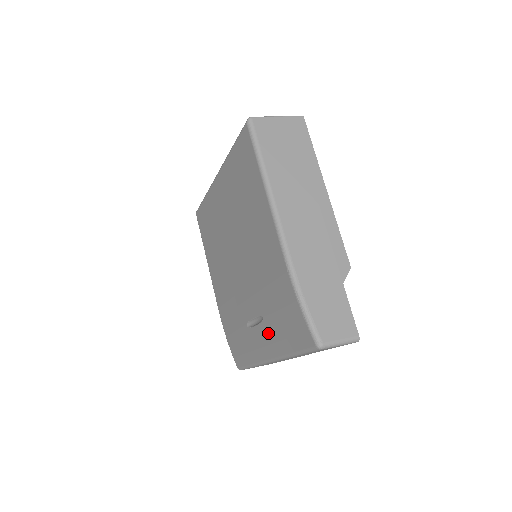
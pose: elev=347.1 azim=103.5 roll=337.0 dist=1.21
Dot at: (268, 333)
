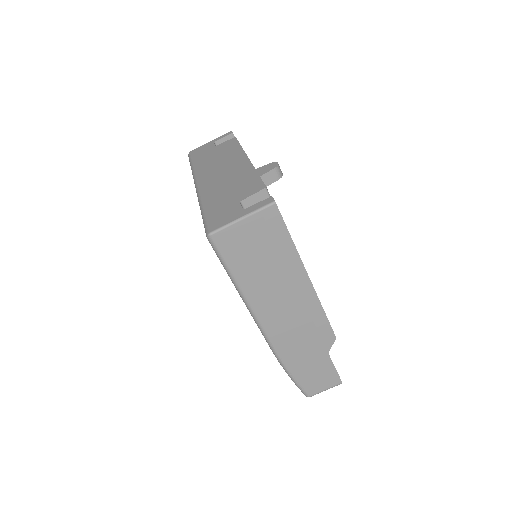
Dot at: occluded
